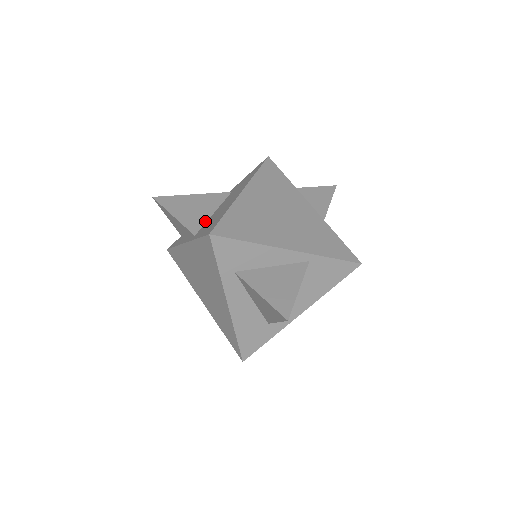
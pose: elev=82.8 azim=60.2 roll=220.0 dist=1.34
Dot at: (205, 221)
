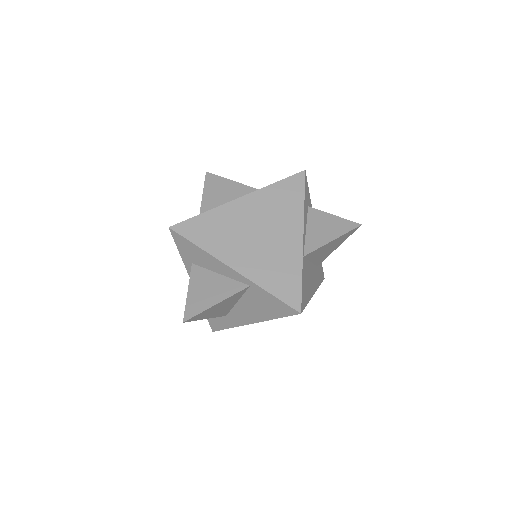
Dot at: occluded
